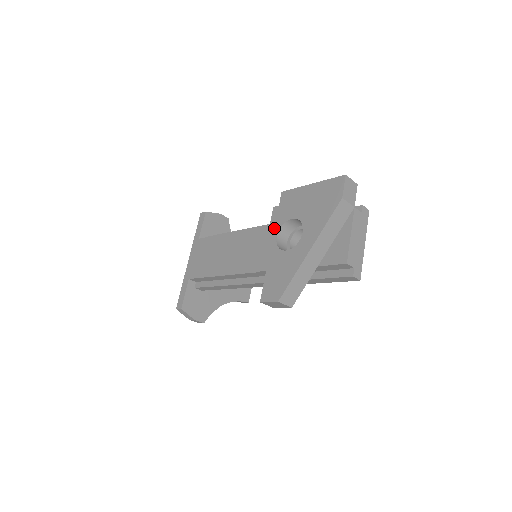
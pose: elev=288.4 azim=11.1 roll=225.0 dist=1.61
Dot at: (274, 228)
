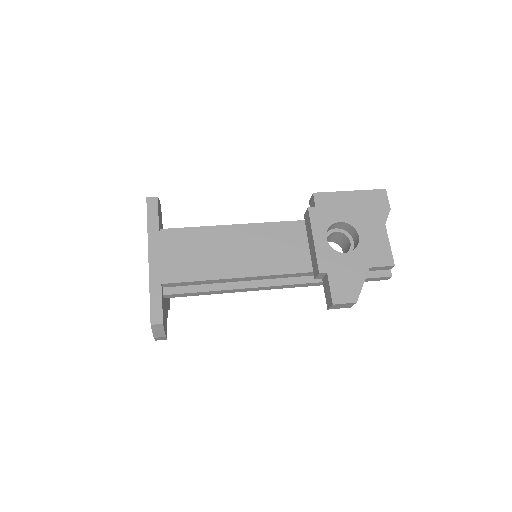
Dot at: (319, 229)
